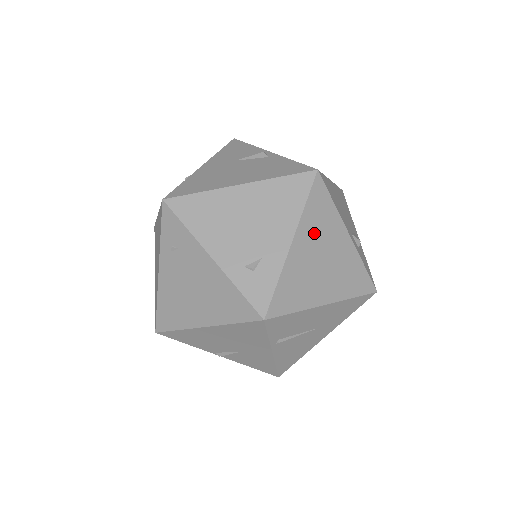
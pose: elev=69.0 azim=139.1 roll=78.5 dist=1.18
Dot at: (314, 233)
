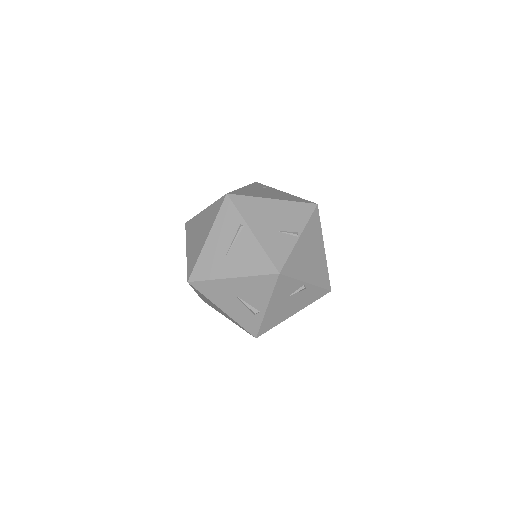
Dot at: occluded
